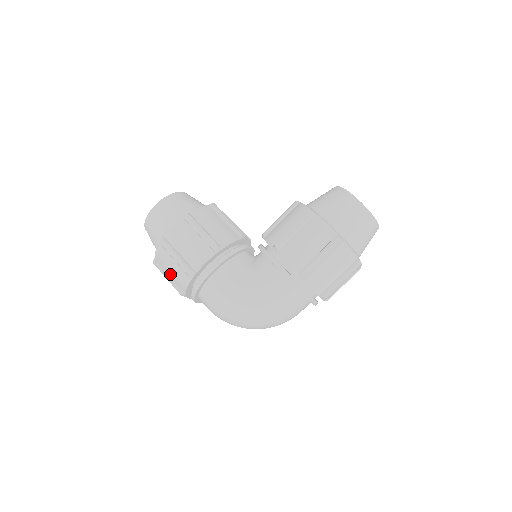
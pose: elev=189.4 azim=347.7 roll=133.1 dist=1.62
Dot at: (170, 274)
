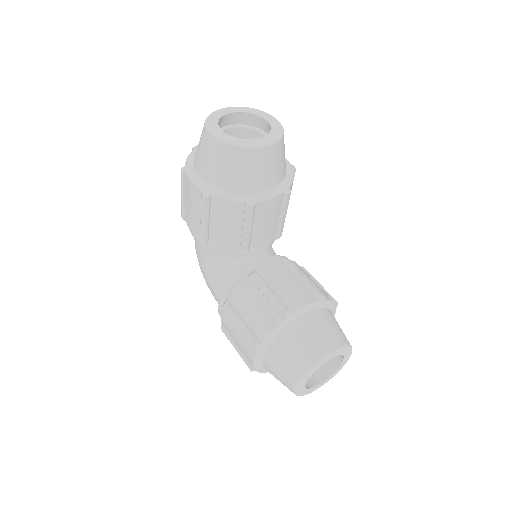
Dot at: occluded
